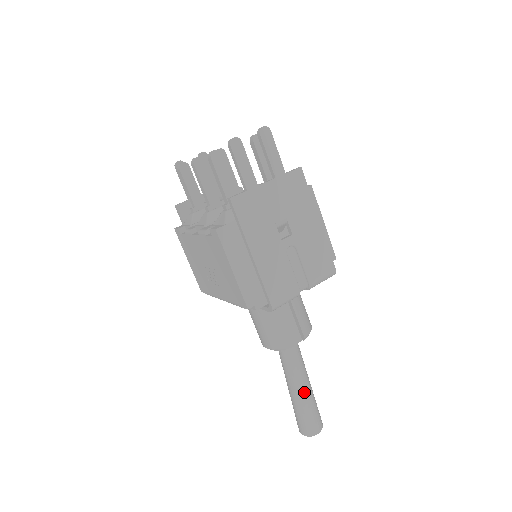
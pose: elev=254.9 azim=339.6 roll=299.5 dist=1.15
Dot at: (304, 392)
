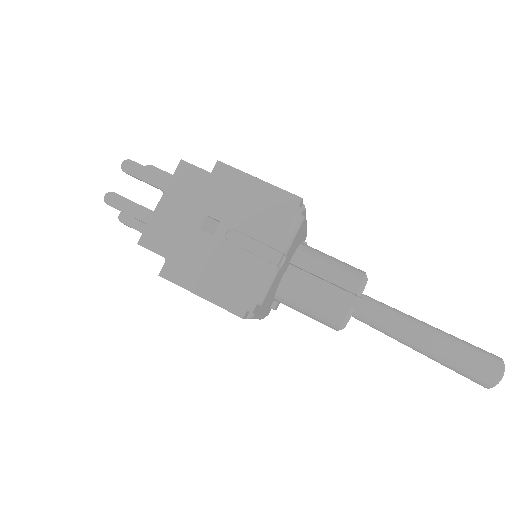
Dot at: (431, 344)
